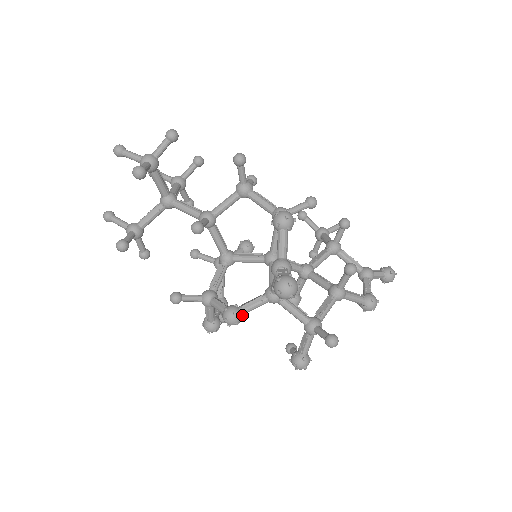
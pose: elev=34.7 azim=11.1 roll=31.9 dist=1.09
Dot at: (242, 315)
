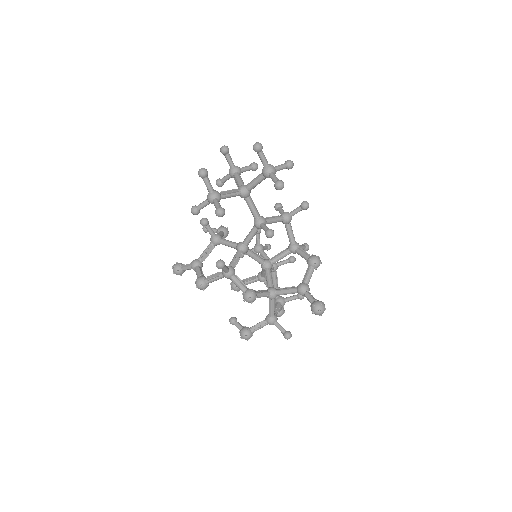
Dot at: occluded
